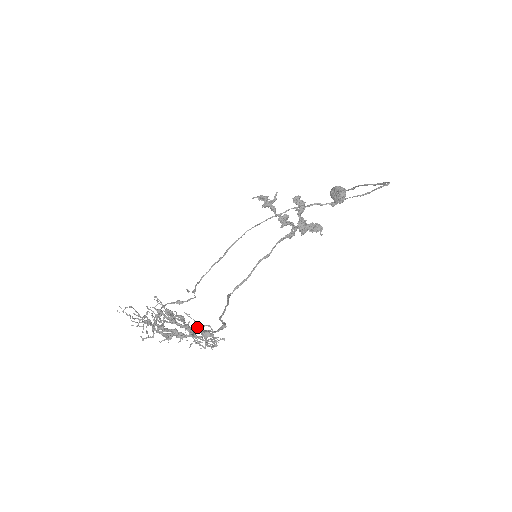
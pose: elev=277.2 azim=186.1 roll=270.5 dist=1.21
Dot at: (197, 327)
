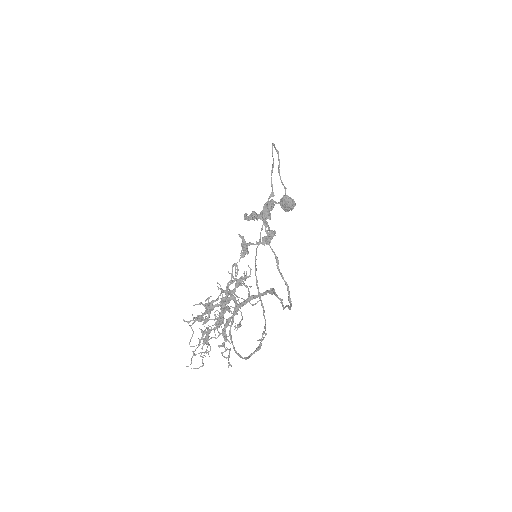
Dot at: occluded
